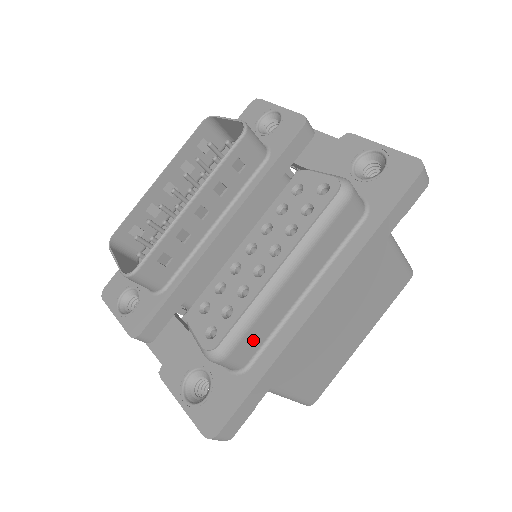
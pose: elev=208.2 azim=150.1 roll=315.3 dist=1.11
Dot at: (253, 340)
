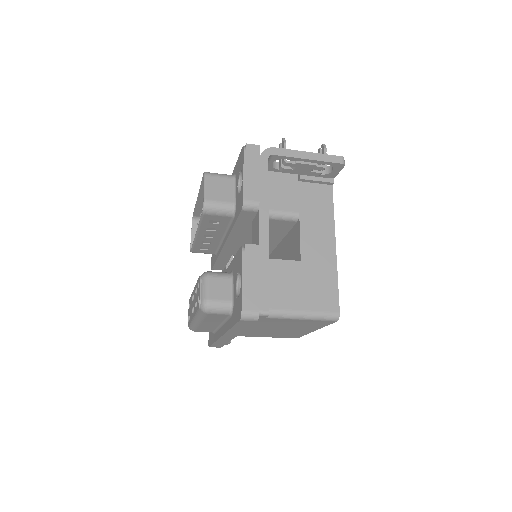
Dot at: (205, 330)
